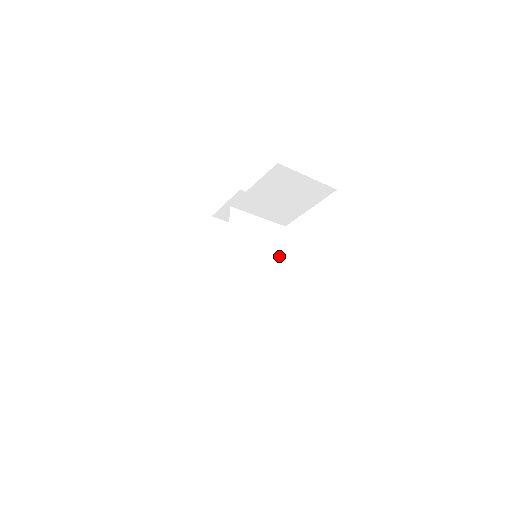
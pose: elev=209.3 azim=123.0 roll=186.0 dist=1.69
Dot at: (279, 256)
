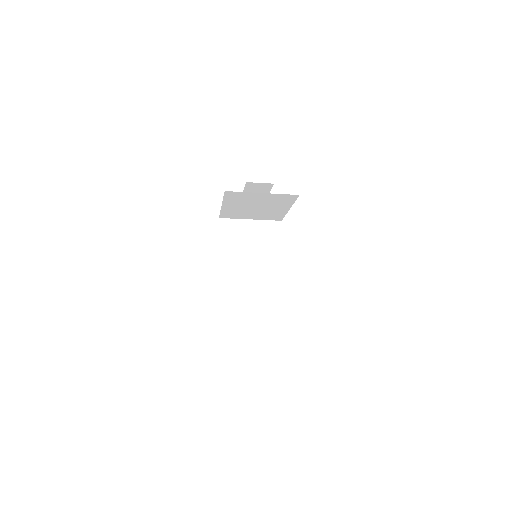
Dot at: (275, 255)
